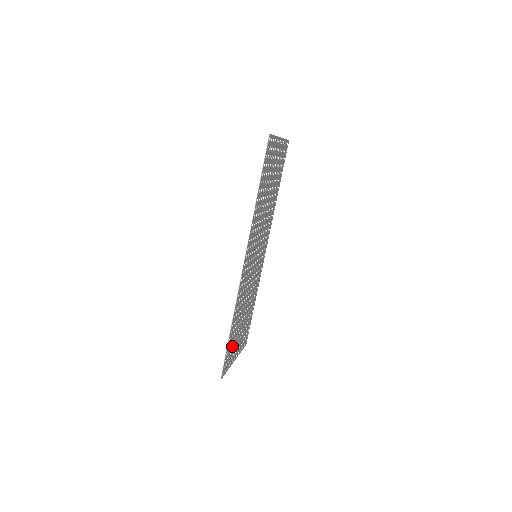
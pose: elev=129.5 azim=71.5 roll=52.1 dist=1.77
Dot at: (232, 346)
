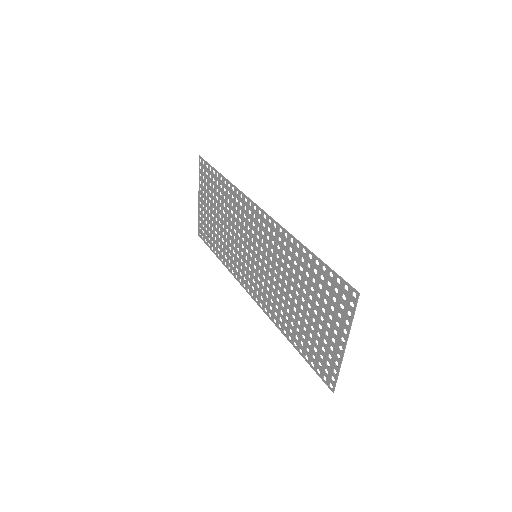
Dot at: (326, 295)
